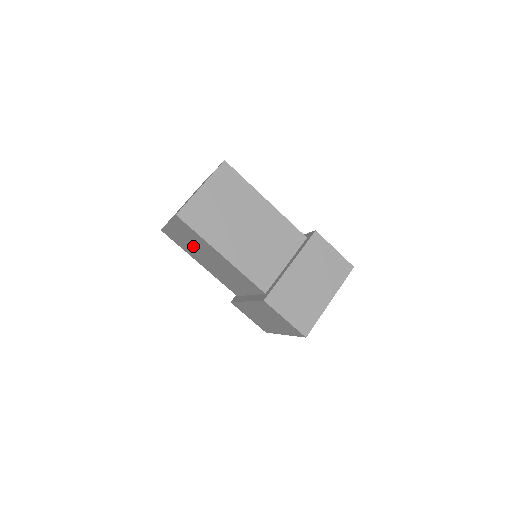
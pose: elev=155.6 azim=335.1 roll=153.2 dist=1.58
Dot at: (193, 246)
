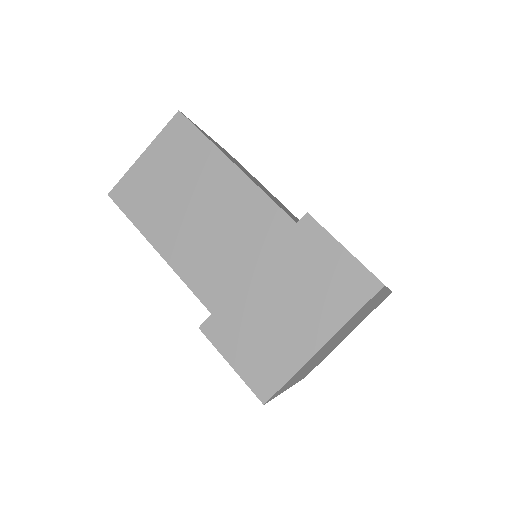
Dot at: occluded
